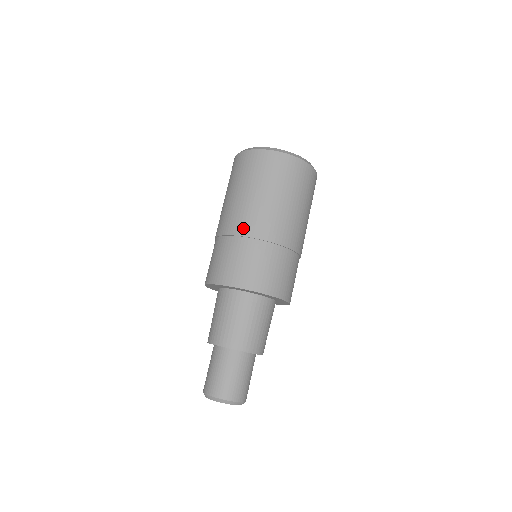
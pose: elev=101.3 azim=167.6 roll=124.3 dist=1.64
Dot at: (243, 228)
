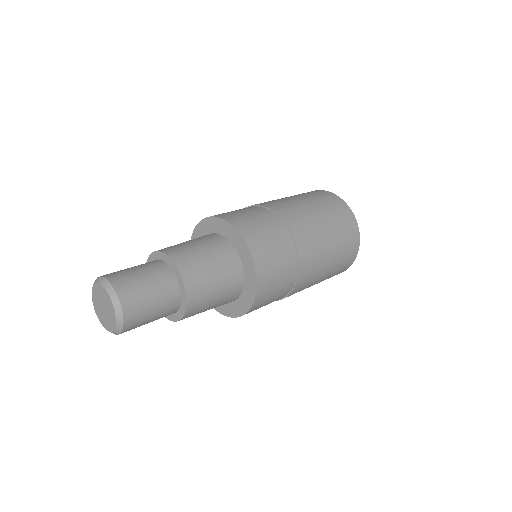
Dot at: (289, 218)
